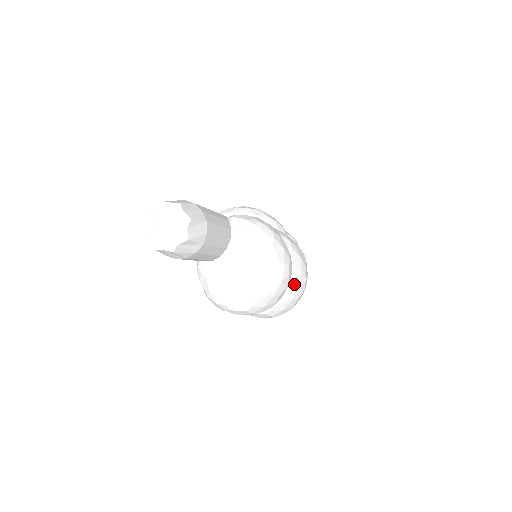
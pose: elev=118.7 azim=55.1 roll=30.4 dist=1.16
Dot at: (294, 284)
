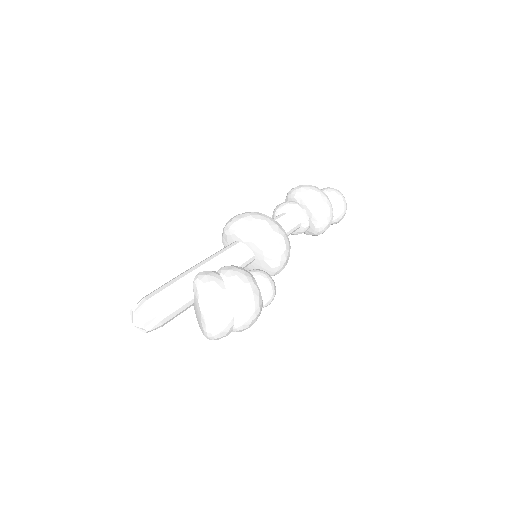
Dot at: (238, 325)
